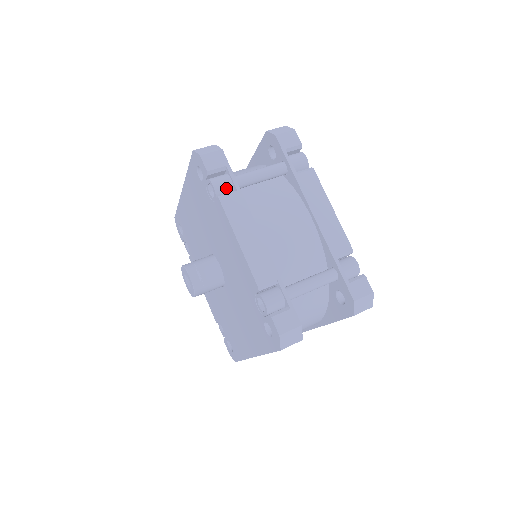
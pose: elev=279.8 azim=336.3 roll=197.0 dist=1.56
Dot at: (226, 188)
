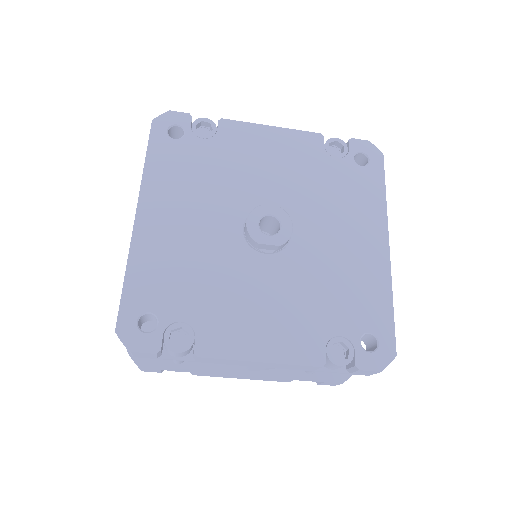
Dot at: occluded
